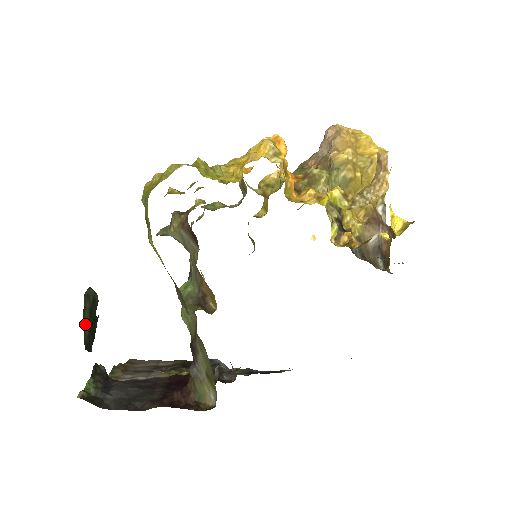
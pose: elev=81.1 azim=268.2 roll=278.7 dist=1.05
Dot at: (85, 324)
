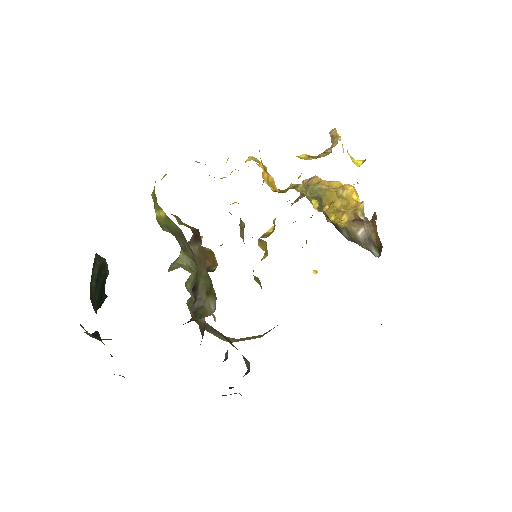
Dot at: (93, 276)
